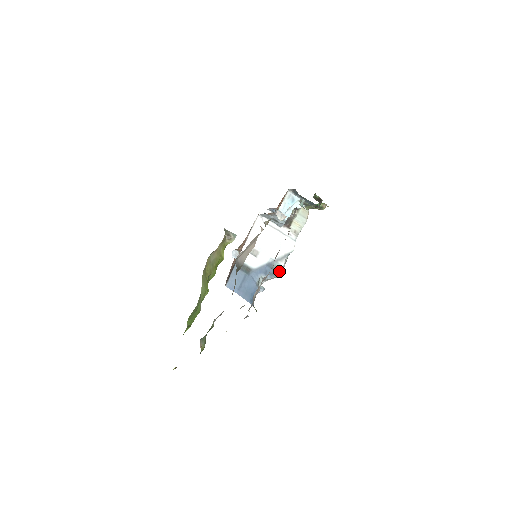
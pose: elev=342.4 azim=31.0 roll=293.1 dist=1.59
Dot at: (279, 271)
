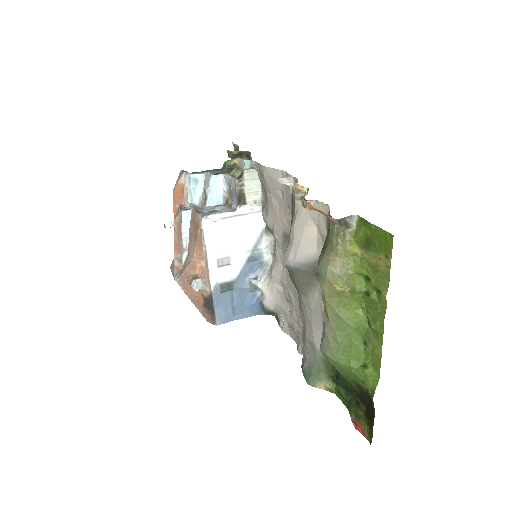
Dot at: (265, 256)
